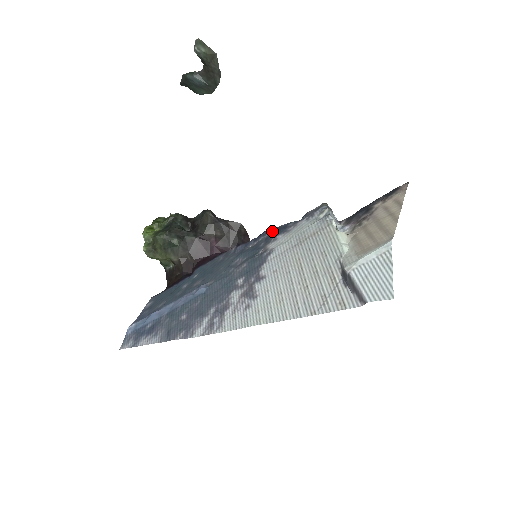
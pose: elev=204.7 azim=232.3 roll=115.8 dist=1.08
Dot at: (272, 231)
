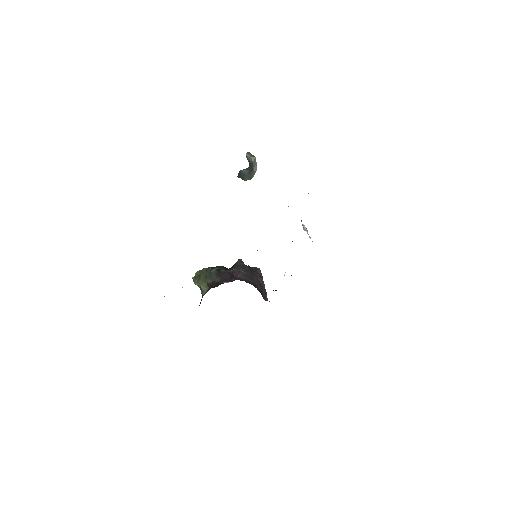
Dot at: occluded
